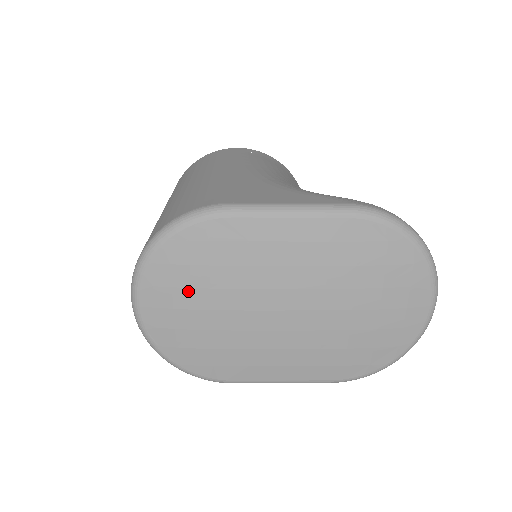
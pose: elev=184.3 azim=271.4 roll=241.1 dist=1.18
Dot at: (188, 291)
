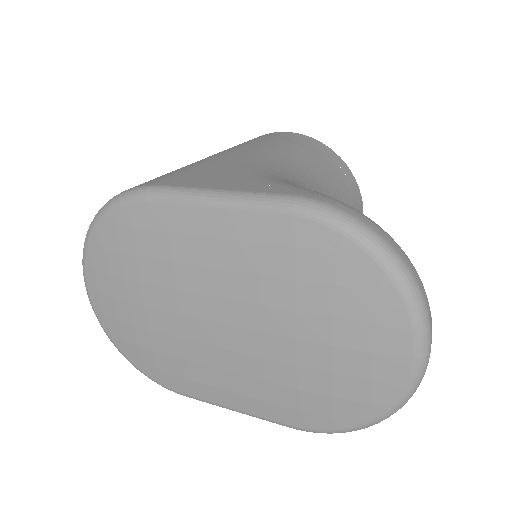
Dot at: (122, 281)
